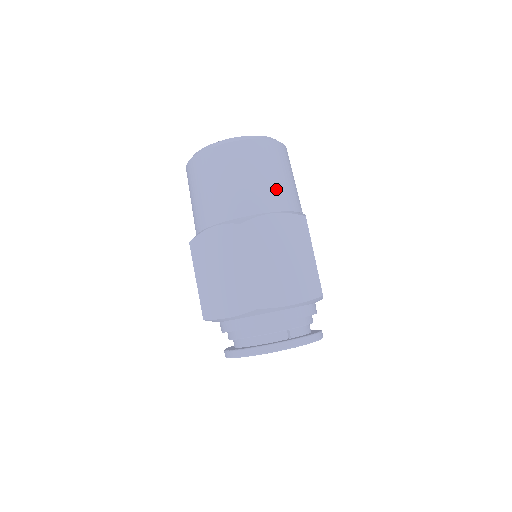
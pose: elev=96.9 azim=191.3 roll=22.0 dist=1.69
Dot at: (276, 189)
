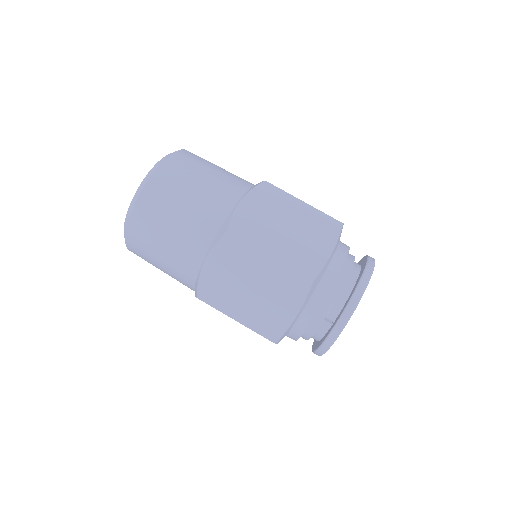
Dot at: (186, 236)
